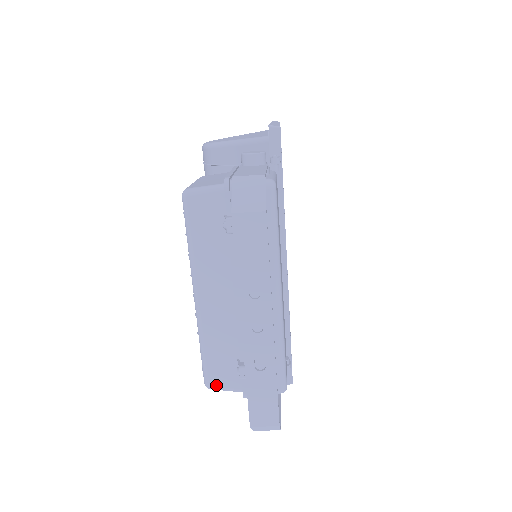
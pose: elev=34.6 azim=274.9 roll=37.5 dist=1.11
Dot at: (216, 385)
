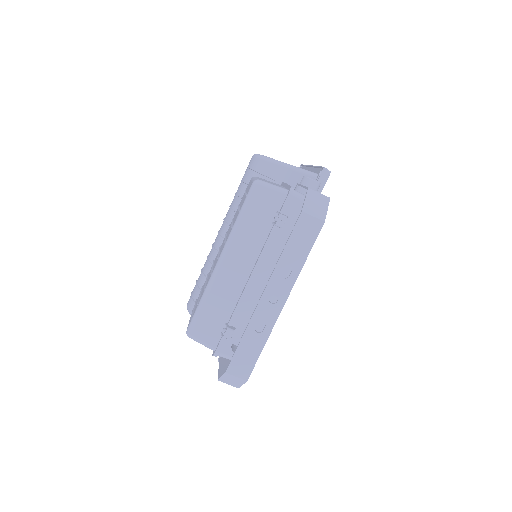
Dot at: (197, 336)
